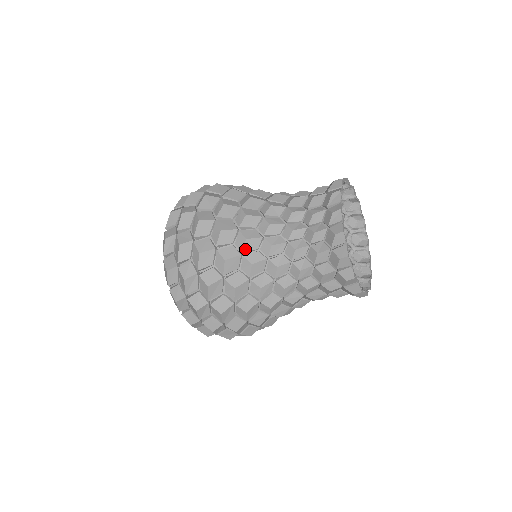
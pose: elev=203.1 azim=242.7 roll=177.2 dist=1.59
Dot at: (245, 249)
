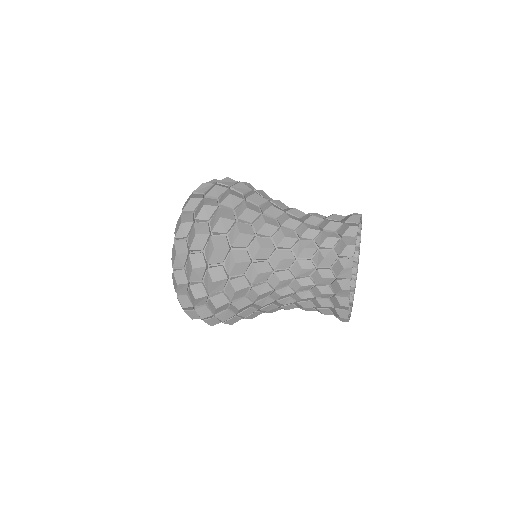
Dot at: (257, 300)
